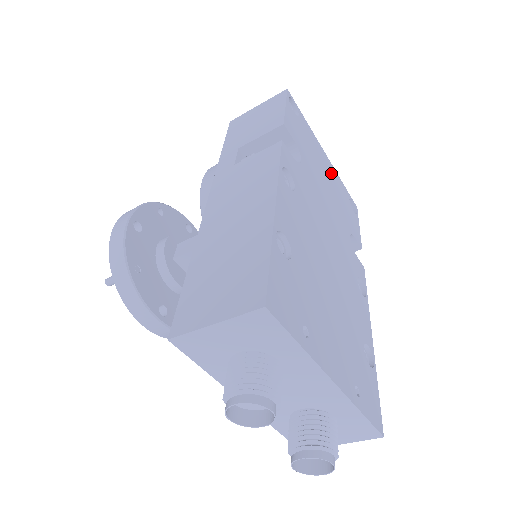
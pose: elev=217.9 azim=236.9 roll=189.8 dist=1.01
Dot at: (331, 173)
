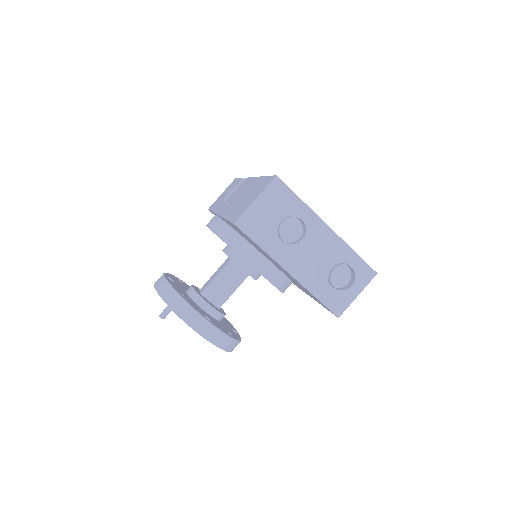
Dot at: occluded
